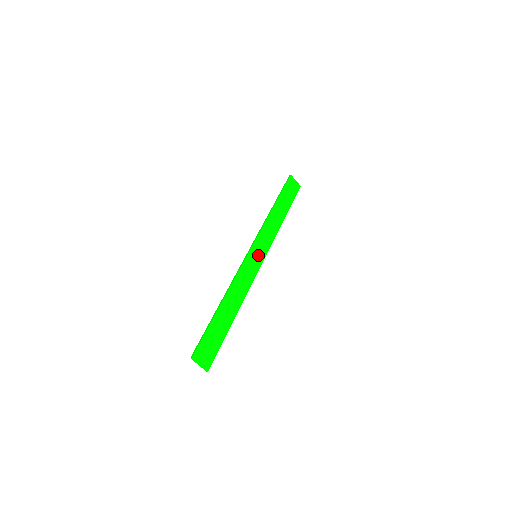
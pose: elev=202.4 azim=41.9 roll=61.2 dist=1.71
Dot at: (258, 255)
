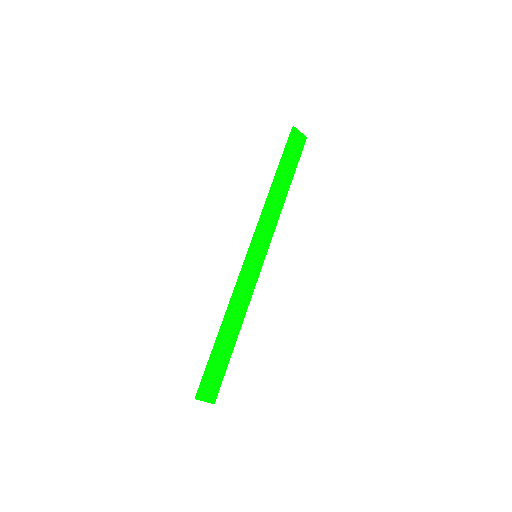
Dot at: (258, 254)
